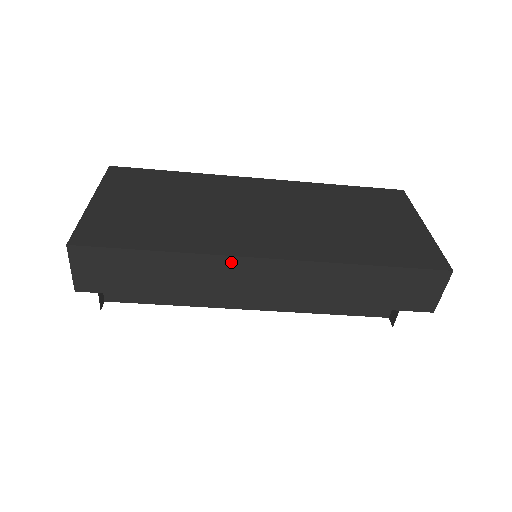
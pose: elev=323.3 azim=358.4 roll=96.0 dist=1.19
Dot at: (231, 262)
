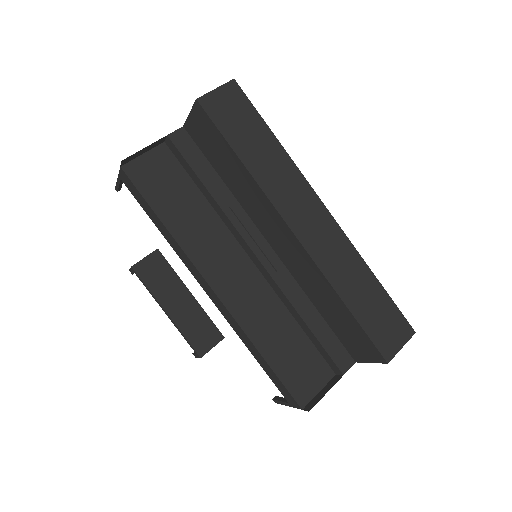
Dot at: (306, 189)
